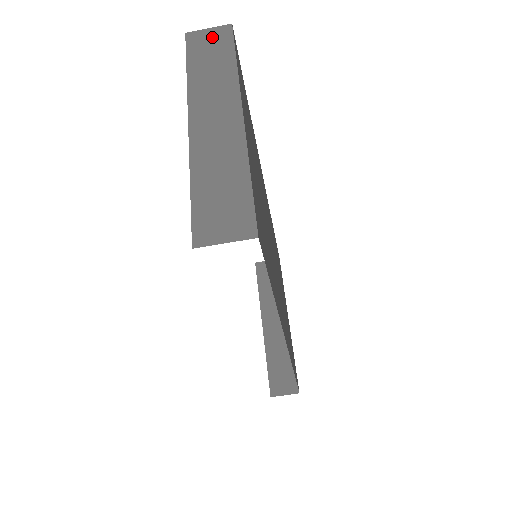
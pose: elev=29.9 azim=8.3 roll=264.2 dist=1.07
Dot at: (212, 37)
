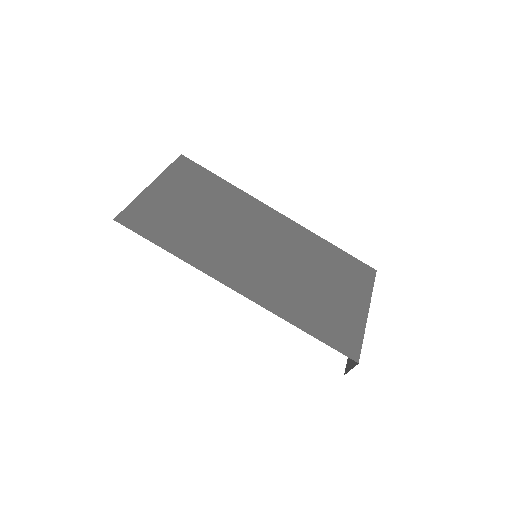
Dot at: occluded
